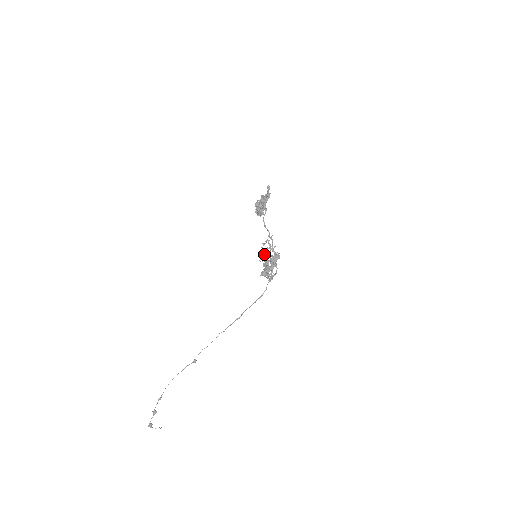
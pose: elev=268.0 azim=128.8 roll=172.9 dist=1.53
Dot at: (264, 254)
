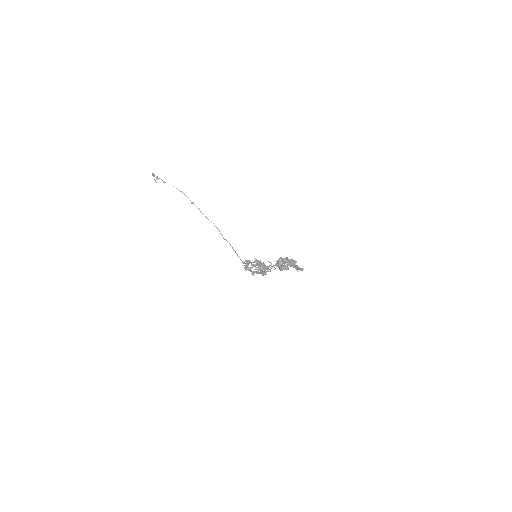
Dot at: occluded
